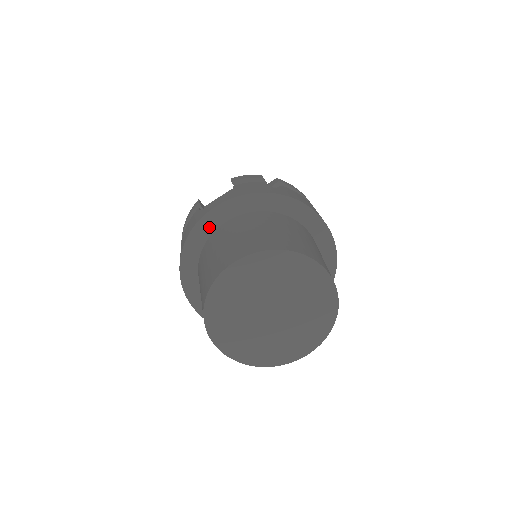
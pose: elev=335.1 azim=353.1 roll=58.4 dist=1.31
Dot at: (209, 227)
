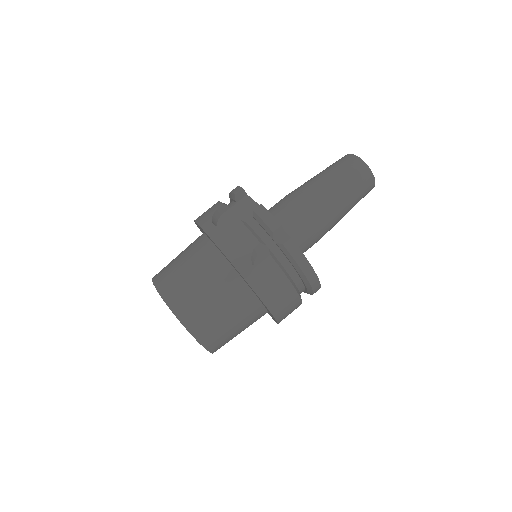
Dot at: (204, 232)
